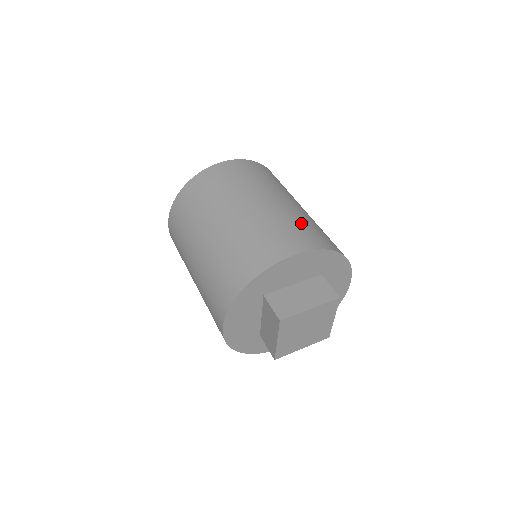
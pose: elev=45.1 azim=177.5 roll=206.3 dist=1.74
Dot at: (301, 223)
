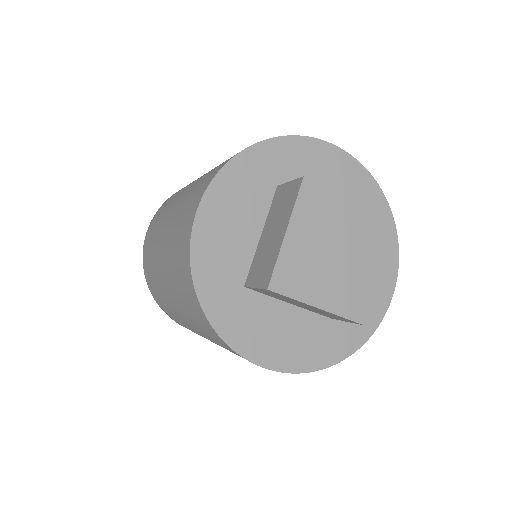
Dot at: occluded
